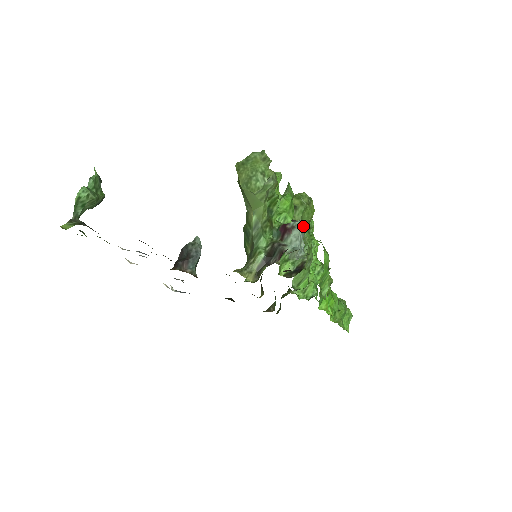
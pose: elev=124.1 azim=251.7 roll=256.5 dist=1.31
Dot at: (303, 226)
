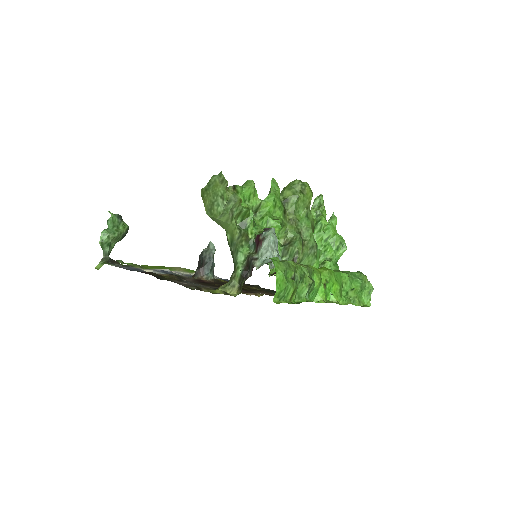
Dot at: (300, 215)
